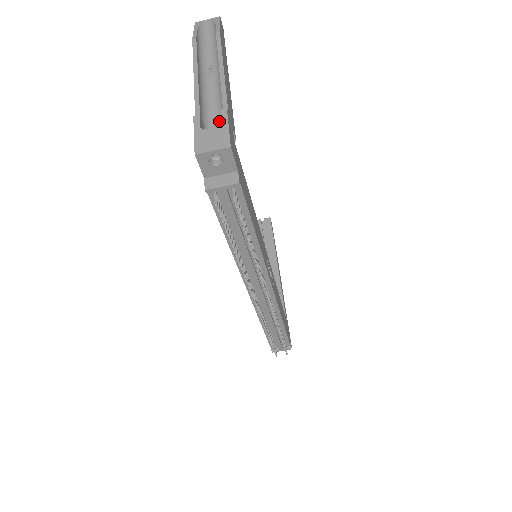
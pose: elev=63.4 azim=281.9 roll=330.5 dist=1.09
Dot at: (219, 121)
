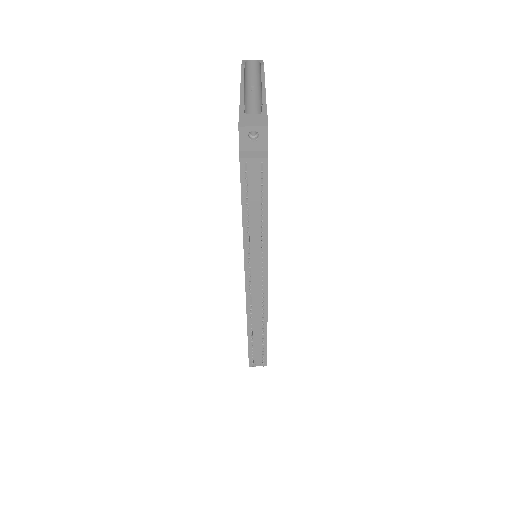
Dot at: occluded
